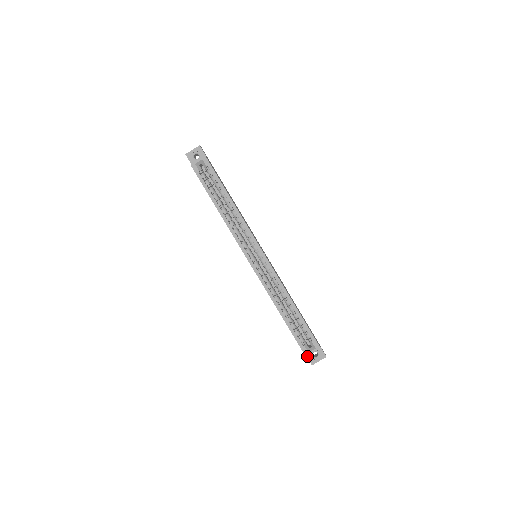
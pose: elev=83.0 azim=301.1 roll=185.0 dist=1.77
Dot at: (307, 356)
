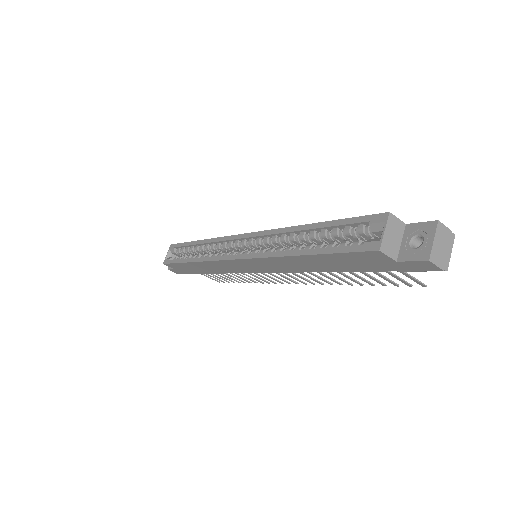
Dot at: (405, 260)
